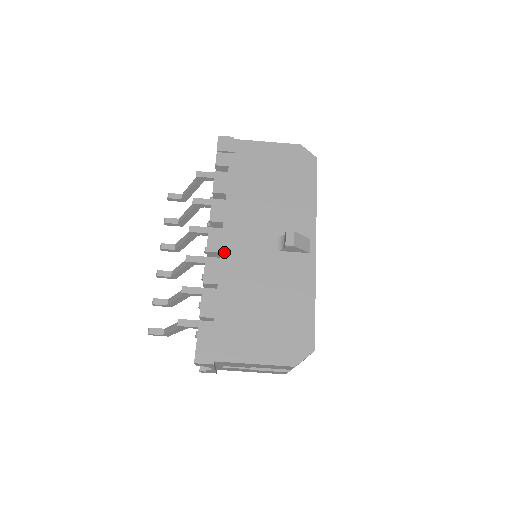
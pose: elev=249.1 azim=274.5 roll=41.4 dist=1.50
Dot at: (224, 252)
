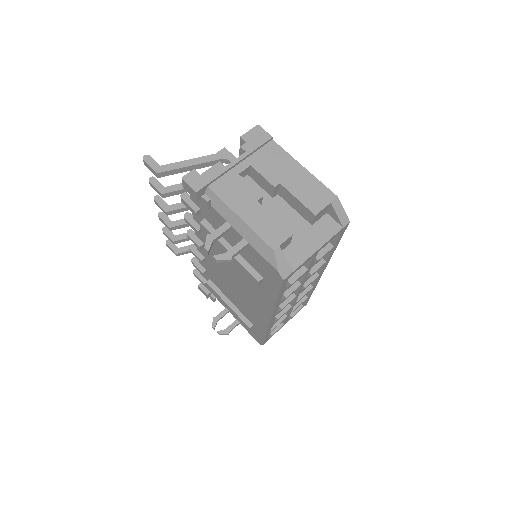
Dot at: occluded
